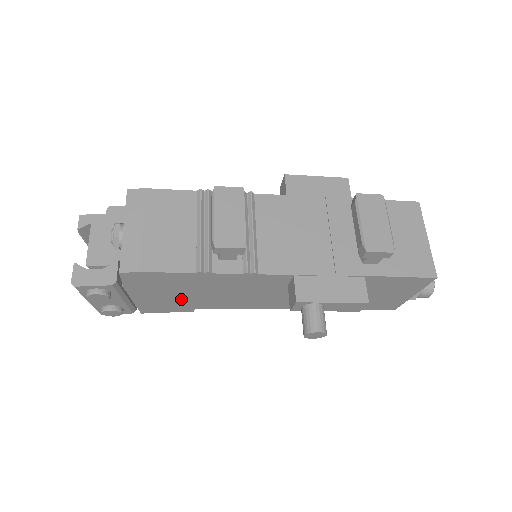
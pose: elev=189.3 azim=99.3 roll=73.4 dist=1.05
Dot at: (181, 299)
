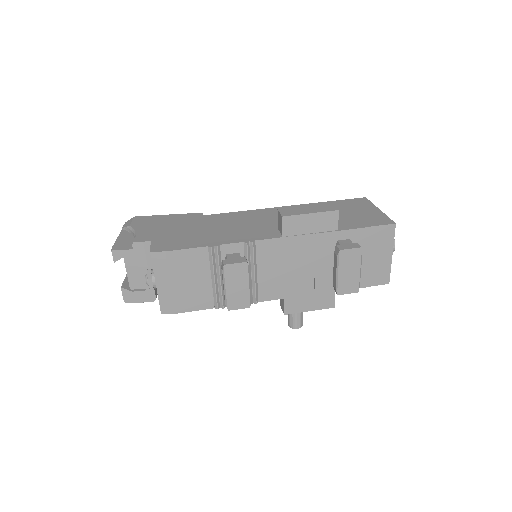
Dot at: occluded
